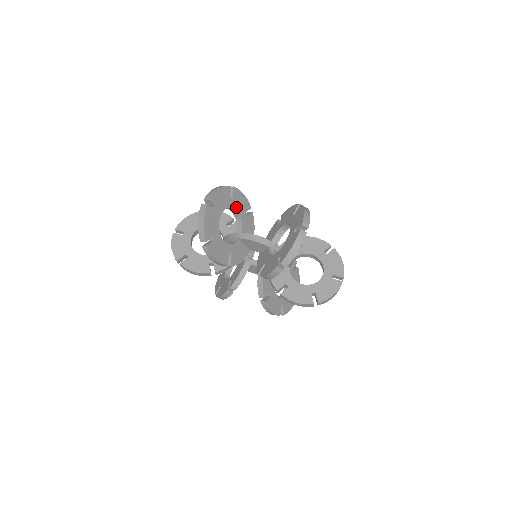
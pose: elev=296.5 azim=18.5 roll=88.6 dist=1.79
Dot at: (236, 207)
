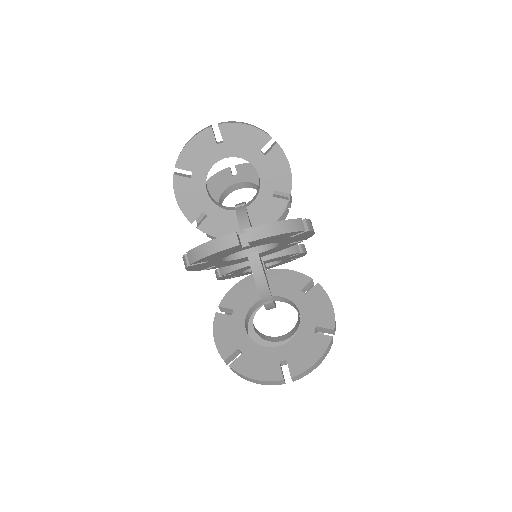
Dot at: (284, 241)
